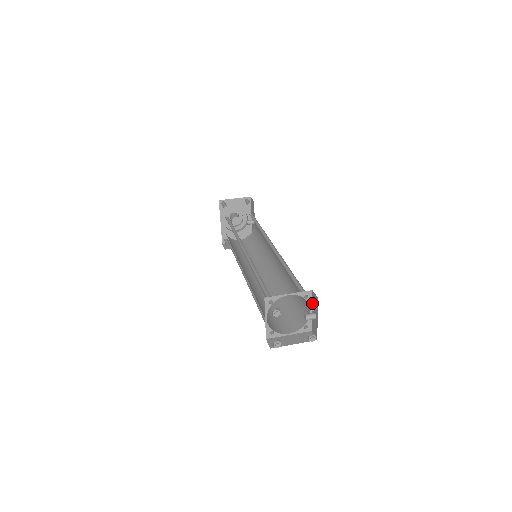
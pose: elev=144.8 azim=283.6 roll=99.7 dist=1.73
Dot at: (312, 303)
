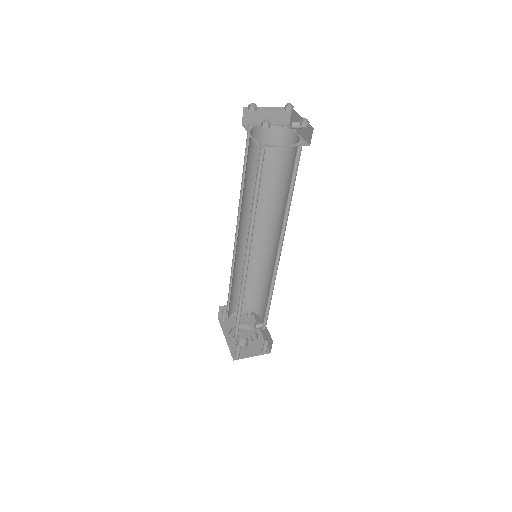
Dot at: (286, 105)
